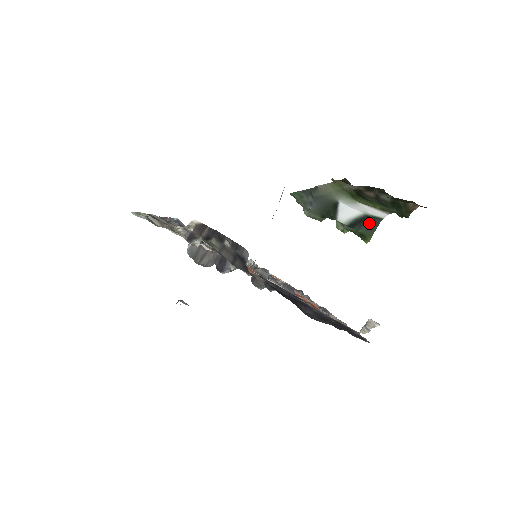
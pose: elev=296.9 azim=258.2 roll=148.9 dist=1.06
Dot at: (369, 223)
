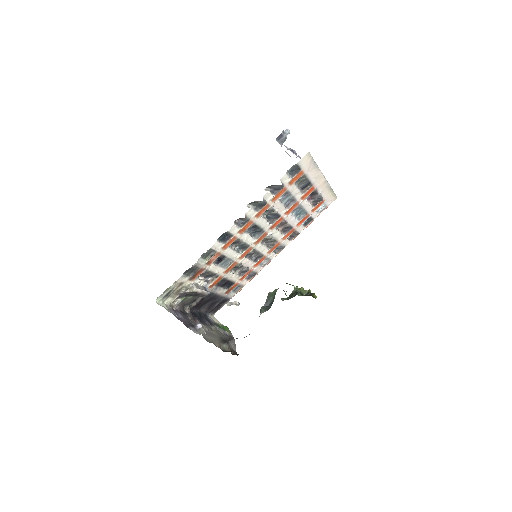
Dot at: occluded
